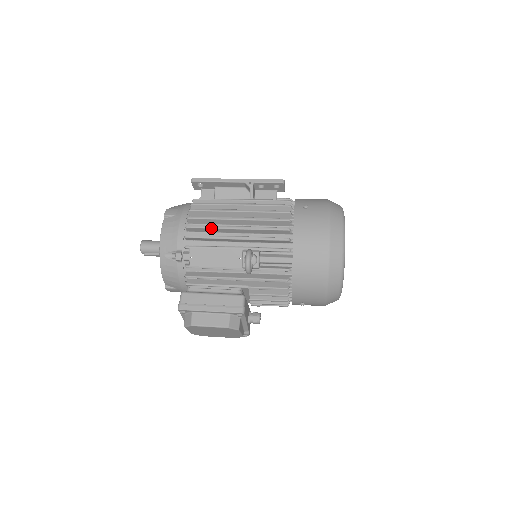
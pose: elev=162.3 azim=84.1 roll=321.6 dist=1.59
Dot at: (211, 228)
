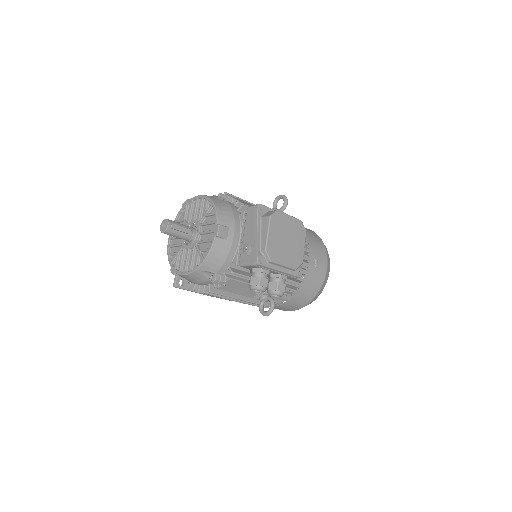
Dot at: occluded
